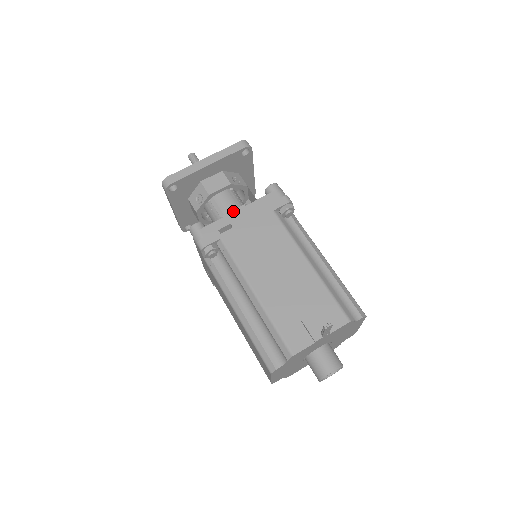
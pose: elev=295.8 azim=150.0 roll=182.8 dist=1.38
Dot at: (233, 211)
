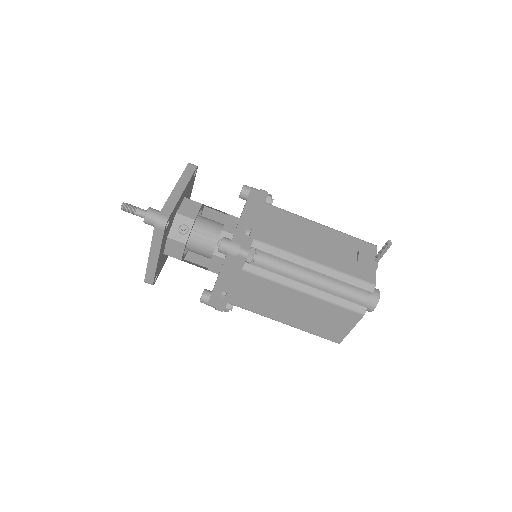
Dot at: (226, 223)
